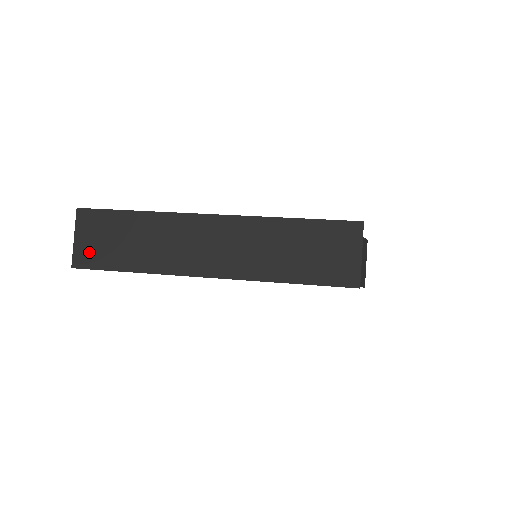
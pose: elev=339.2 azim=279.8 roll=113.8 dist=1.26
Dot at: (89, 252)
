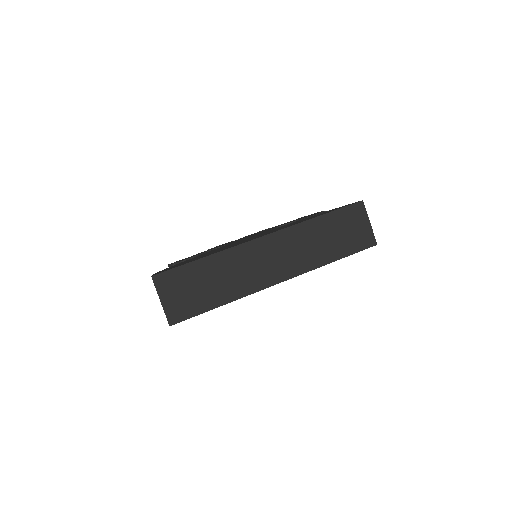
Dot at: (179, 307)
